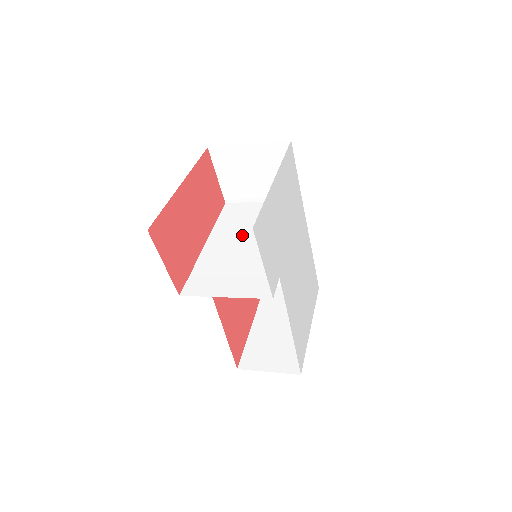
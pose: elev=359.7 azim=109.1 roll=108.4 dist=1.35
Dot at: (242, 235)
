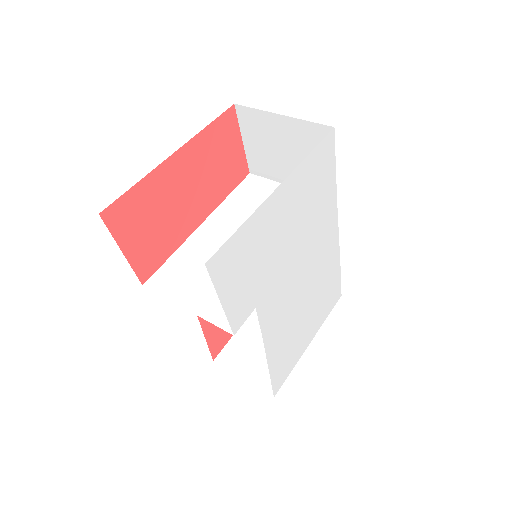
Dot at: occluded
